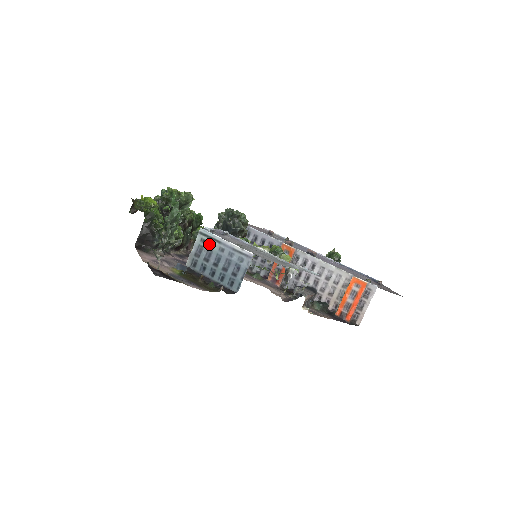
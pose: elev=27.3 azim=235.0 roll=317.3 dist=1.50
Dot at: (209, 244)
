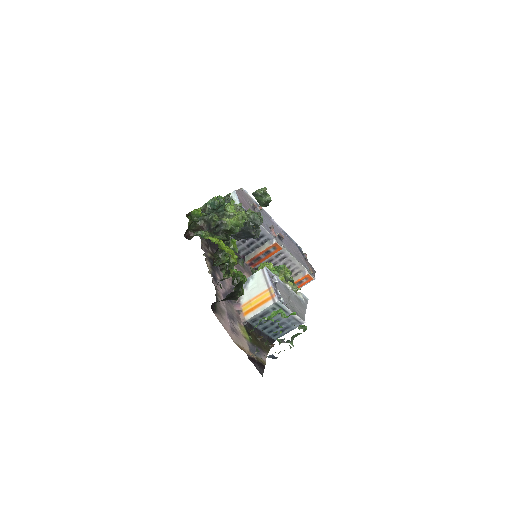
Dot at: occluded
